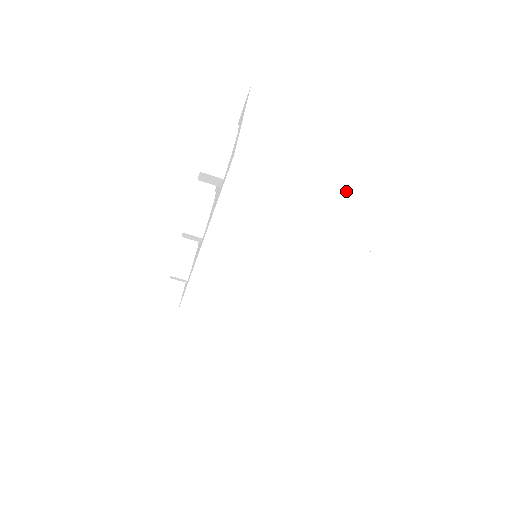
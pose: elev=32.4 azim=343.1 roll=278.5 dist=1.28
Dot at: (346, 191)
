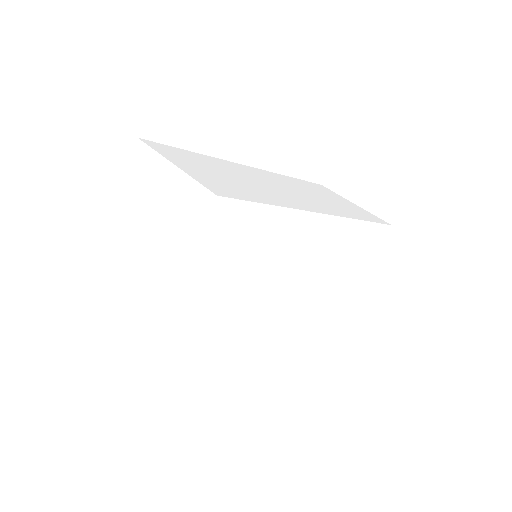
Dot at: (159, 289)
